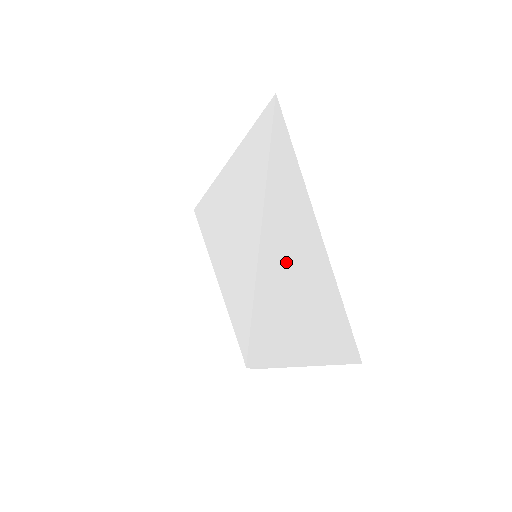
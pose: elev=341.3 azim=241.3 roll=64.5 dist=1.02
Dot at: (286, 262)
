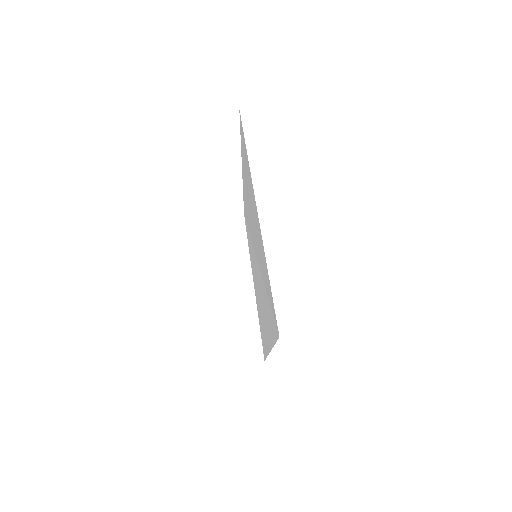
Dot at: (262, 302)
